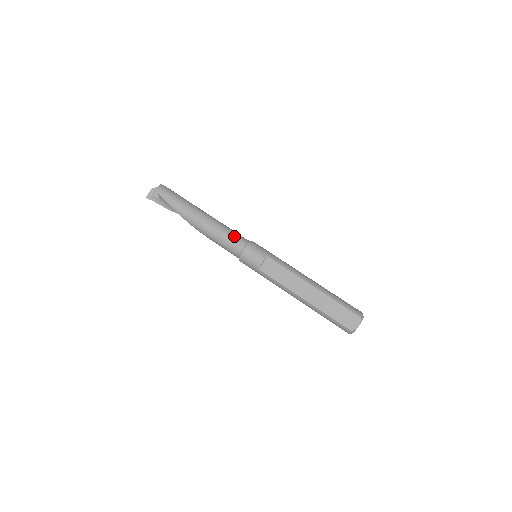
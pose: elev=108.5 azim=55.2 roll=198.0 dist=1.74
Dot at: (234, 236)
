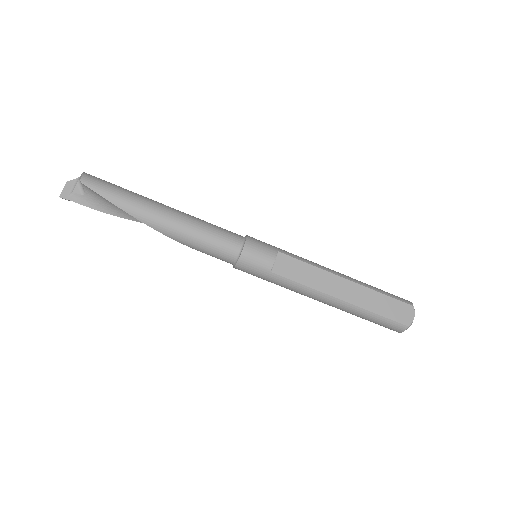
Dot at: (223, 231)
